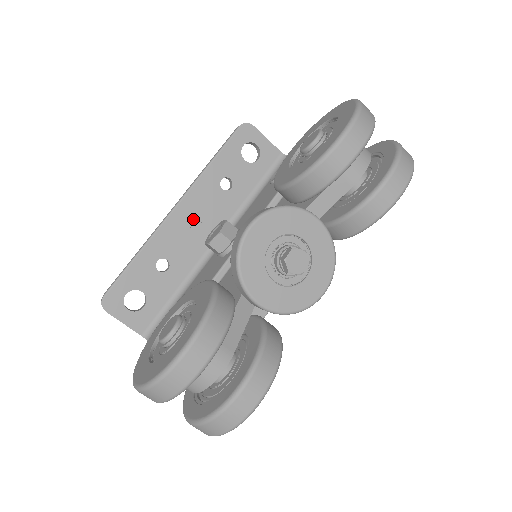
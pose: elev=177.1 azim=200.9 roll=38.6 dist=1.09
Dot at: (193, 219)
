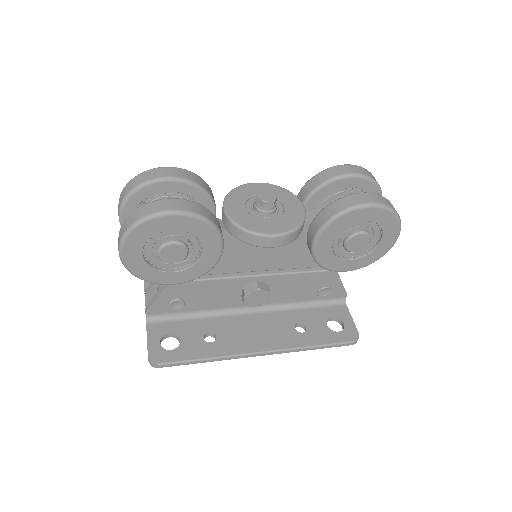
Dot at: occluded
